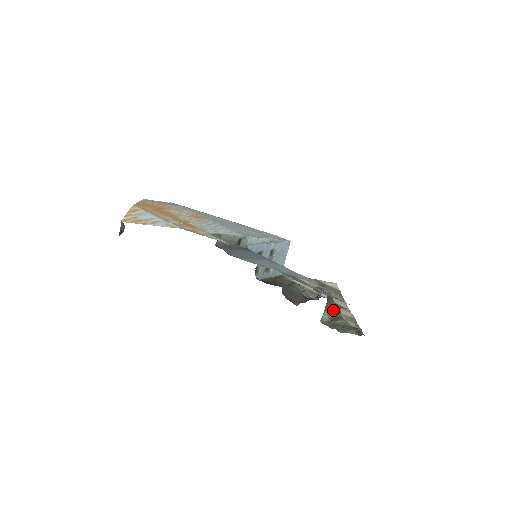
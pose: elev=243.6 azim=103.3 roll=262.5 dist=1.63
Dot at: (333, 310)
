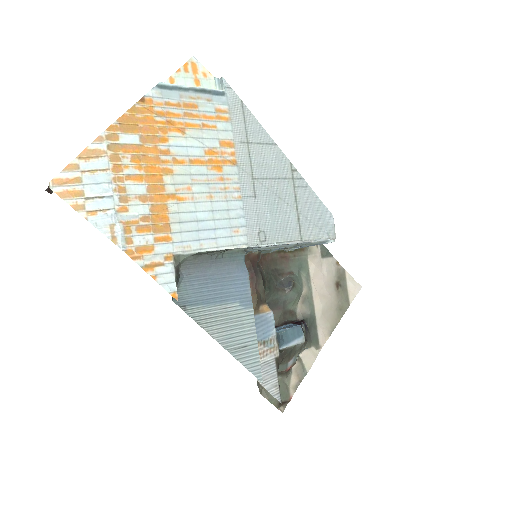
Dot at: (280, 369)
